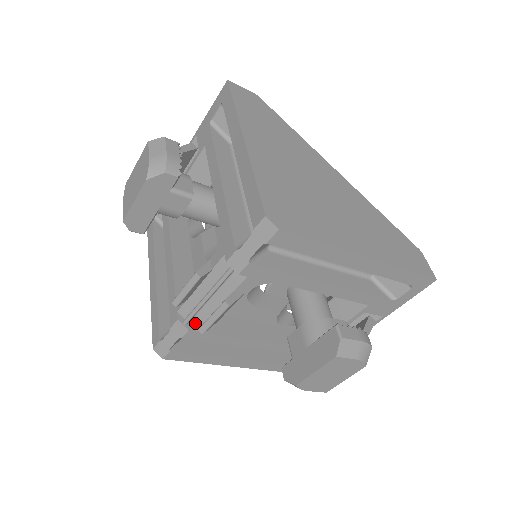
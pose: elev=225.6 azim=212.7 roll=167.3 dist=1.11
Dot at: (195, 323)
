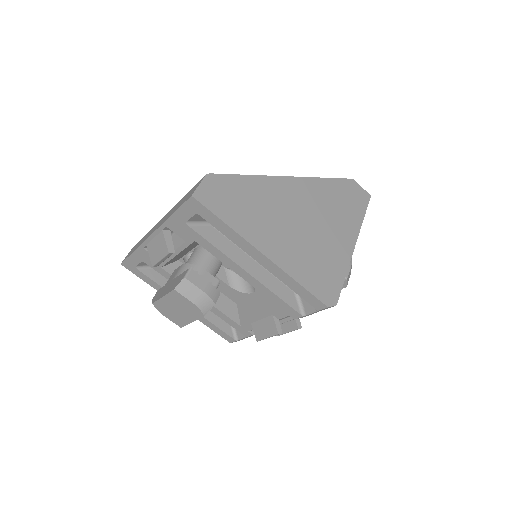
Dot at: occluded
